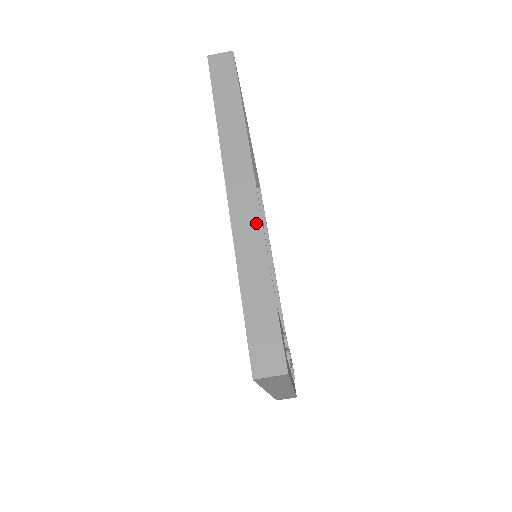
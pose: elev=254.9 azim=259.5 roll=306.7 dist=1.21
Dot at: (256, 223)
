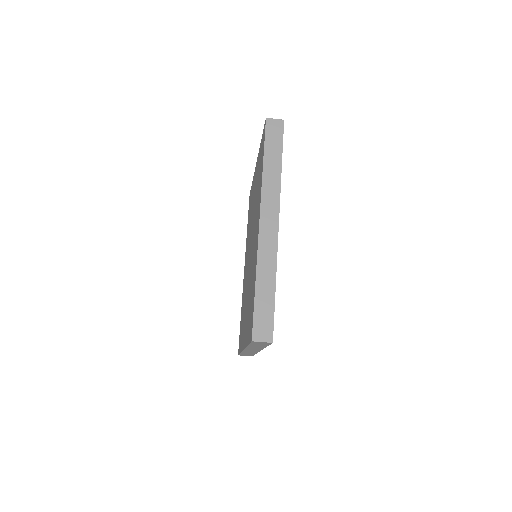
Dot at: (274, 246)
